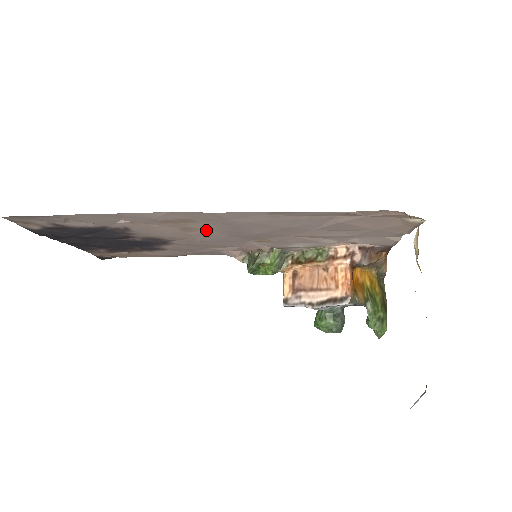
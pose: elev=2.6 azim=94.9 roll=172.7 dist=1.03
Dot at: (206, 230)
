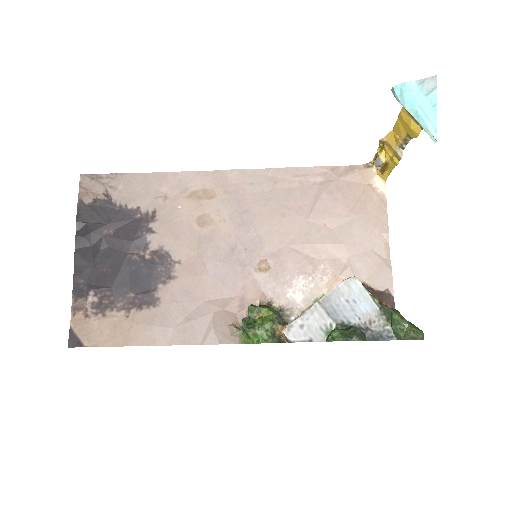
Dot at: (217, 223)
